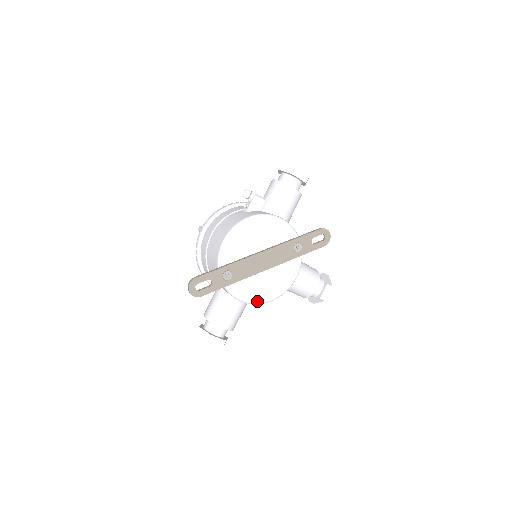
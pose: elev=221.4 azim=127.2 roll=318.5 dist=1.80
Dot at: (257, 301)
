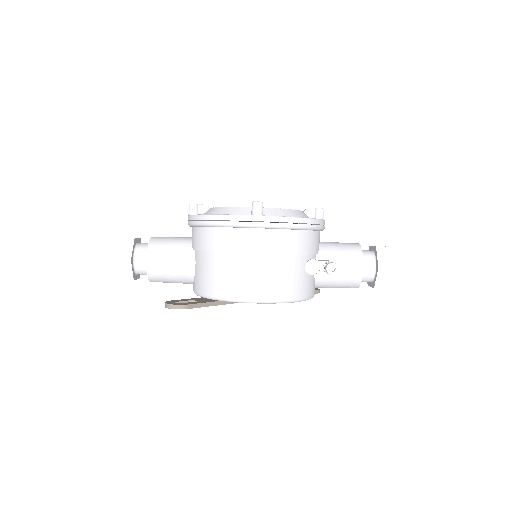
Dot at: occluded
